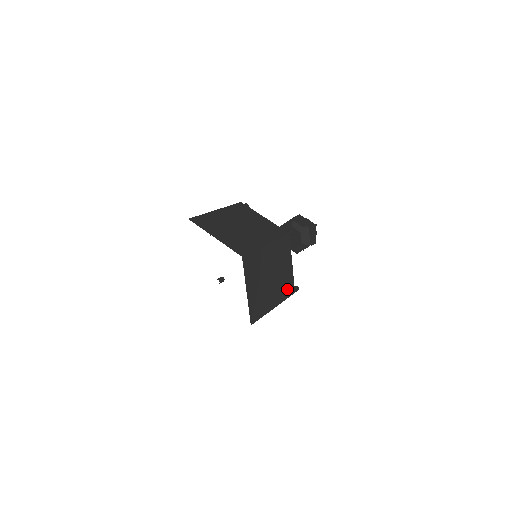
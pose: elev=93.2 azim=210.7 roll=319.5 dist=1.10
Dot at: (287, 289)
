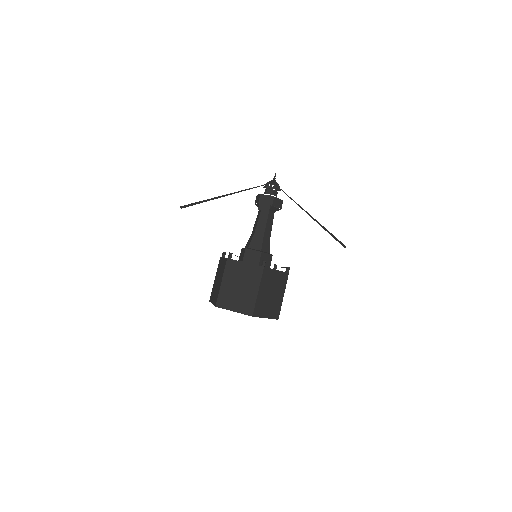
Dot at: (283, 280)
